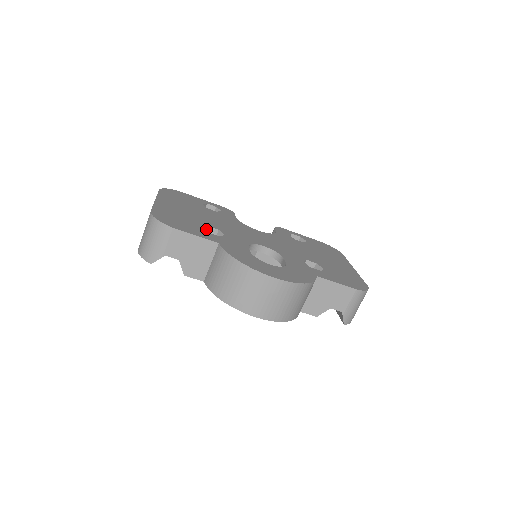
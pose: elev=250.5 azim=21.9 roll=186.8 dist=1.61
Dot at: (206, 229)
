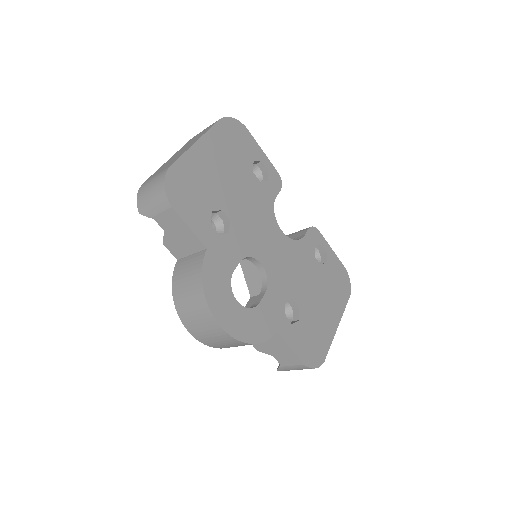
Dot at: (219, 211)
